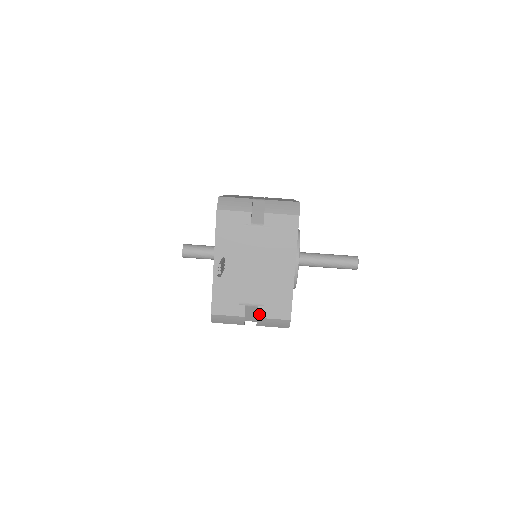
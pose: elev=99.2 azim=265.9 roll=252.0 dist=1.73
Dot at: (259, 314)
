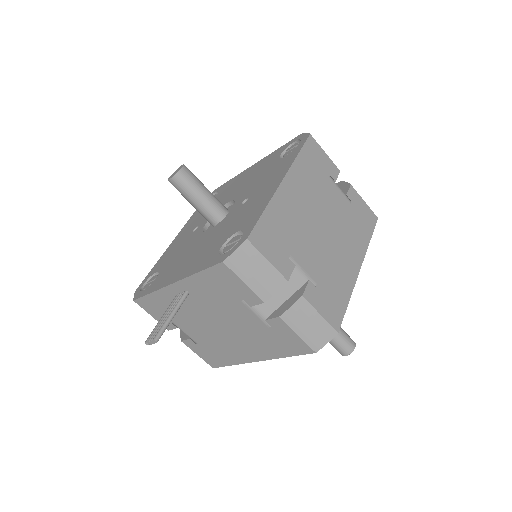
Dot at: (186, 342)
